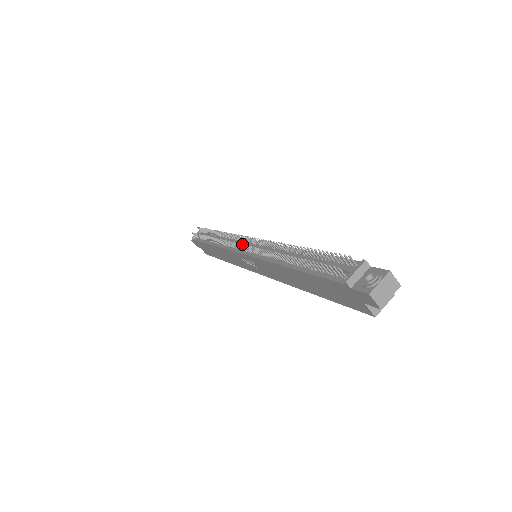
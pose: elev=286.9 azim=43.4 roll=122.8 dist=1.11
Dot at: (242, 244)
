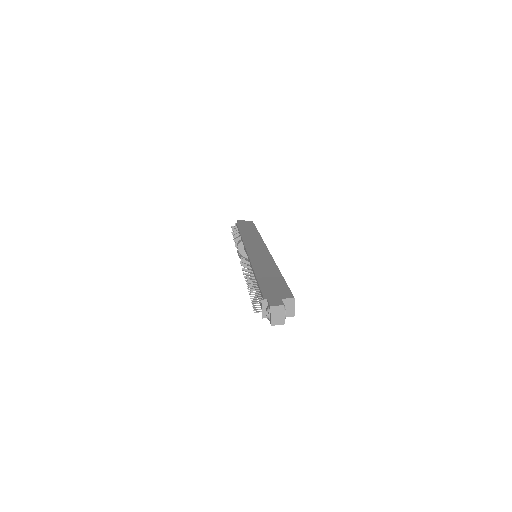
Dot at: occluded
